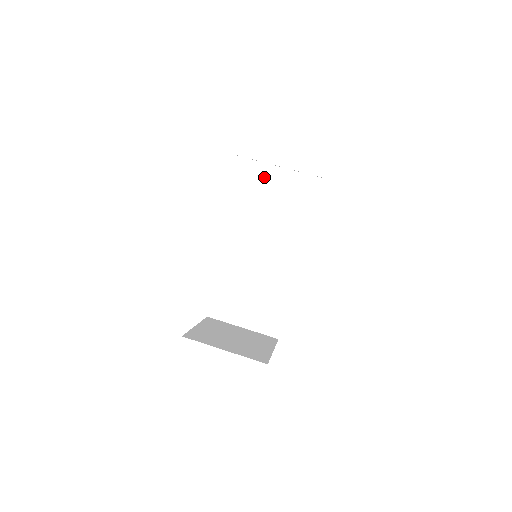
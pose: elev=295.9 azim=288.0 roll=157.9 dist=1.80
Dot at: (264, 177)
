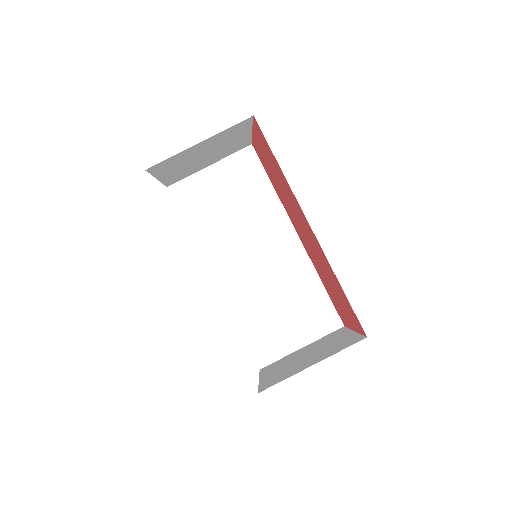
Dot at: (197, 190)
